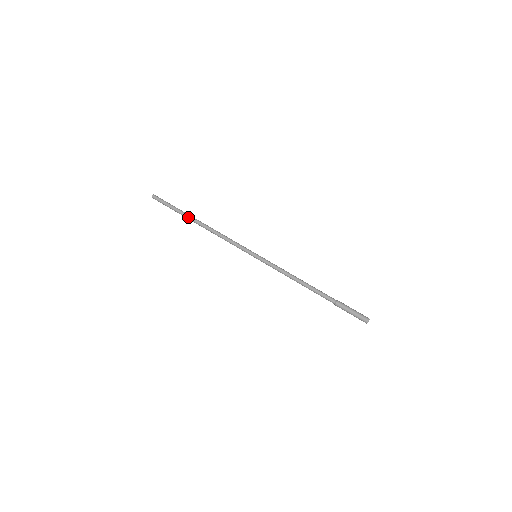
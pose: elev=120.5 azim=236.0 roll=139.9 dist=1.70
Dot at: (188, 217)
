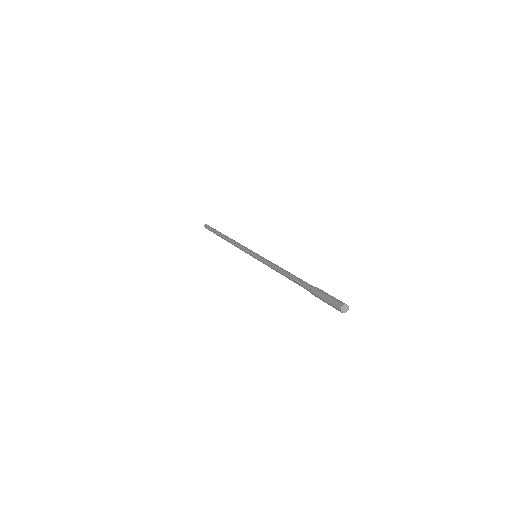
Dot at: (219, 235)
